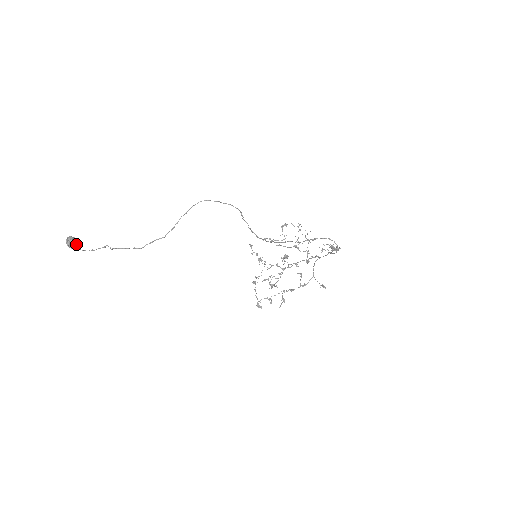
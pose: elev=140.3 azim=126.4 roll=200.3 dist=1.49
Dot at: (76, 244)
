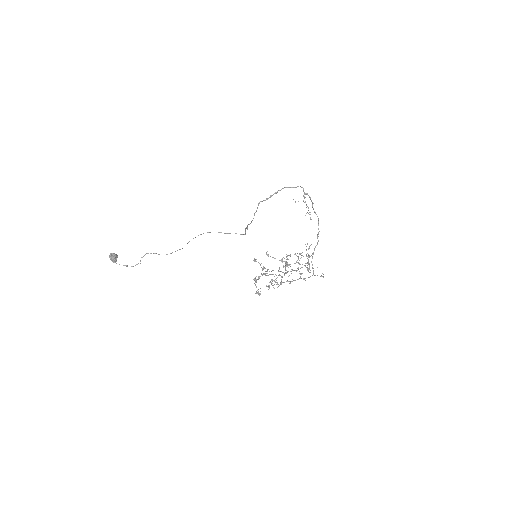
Dot at: (116, 260)
